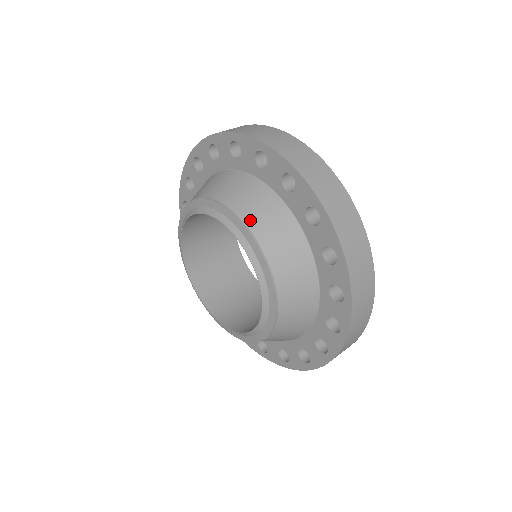
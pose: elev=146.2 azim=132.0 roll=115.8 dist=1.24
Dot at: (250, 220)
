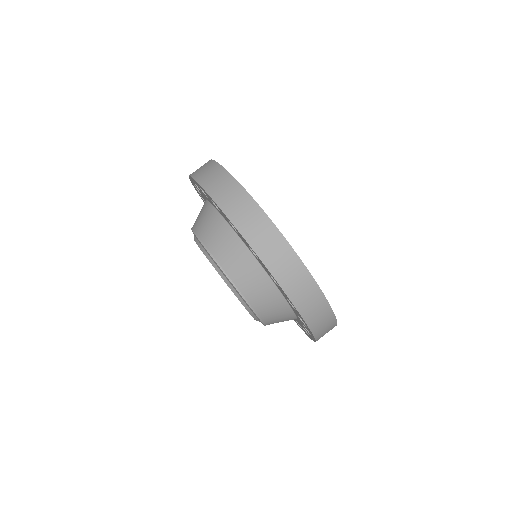
Dot at: (256, 306)
